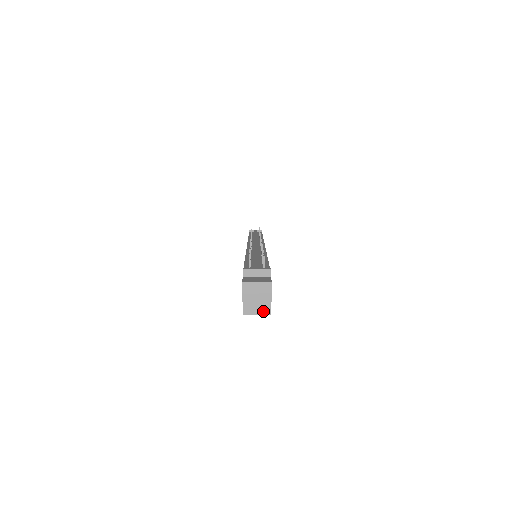
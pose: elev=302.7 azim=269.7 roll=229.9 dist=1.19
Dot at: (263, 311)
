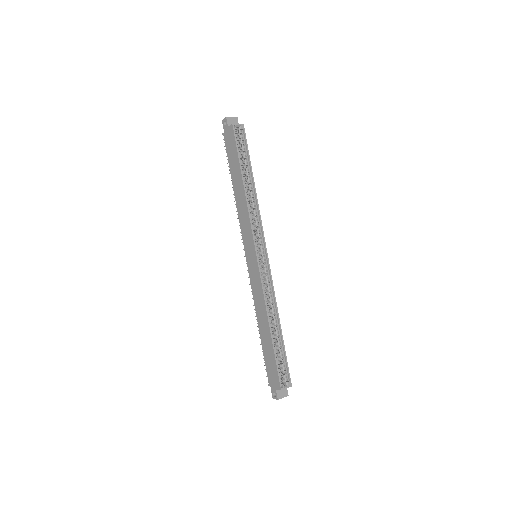
Dot at: (240, 125)
